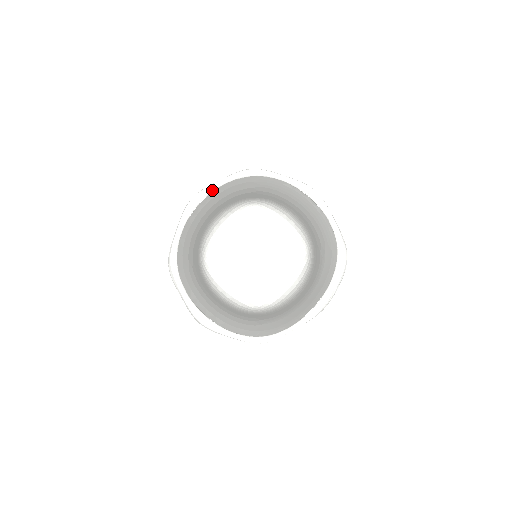
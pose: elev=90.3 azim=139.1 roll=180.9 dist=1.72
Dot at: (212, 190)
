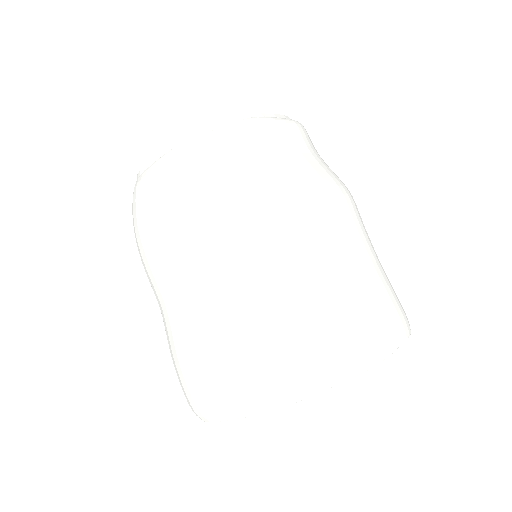
Dot at: (308, 395)
